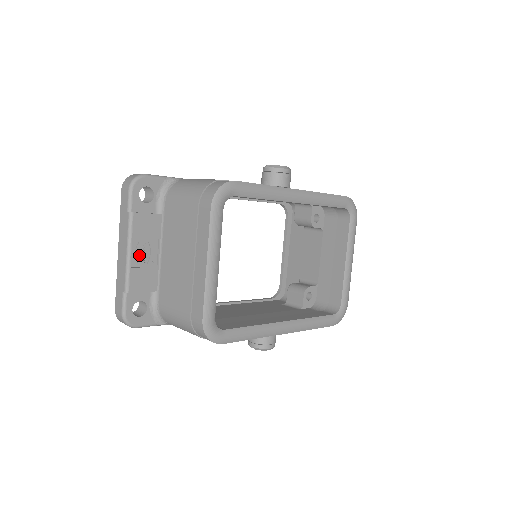
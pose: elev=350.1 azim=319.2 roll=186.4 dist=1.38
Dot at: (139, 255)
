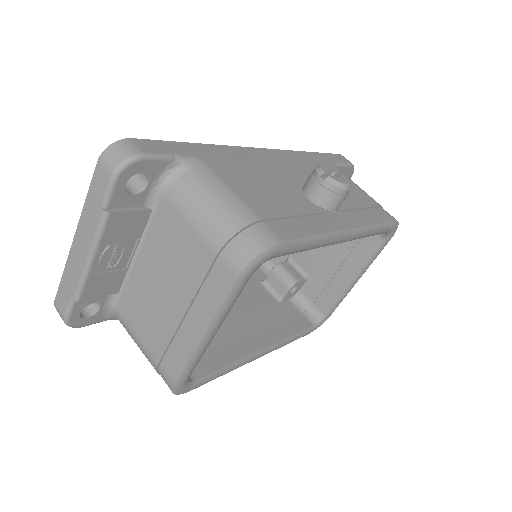
Dot at: (105, 260)
